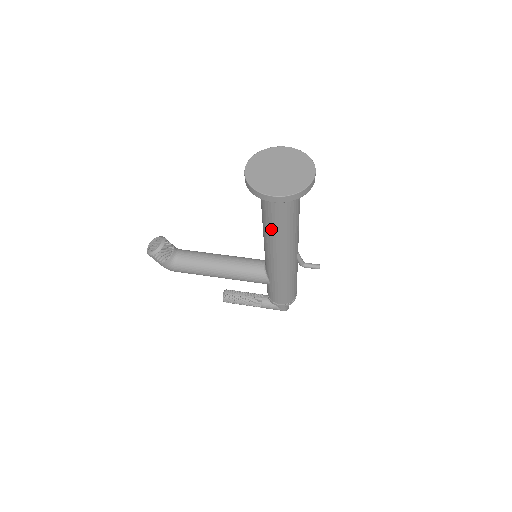
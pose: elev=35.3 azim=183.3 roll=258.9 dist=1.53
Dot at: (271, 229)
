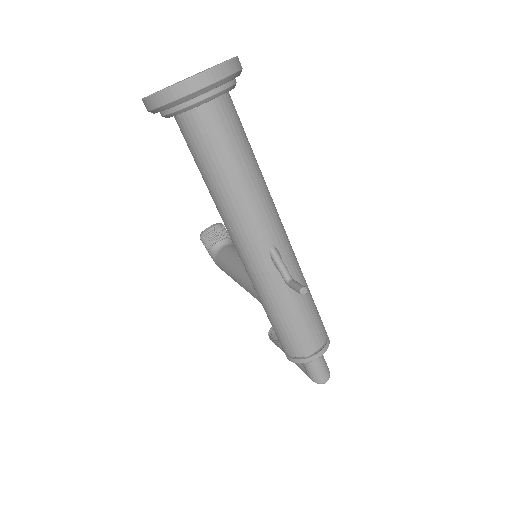
Dot at: occluded
